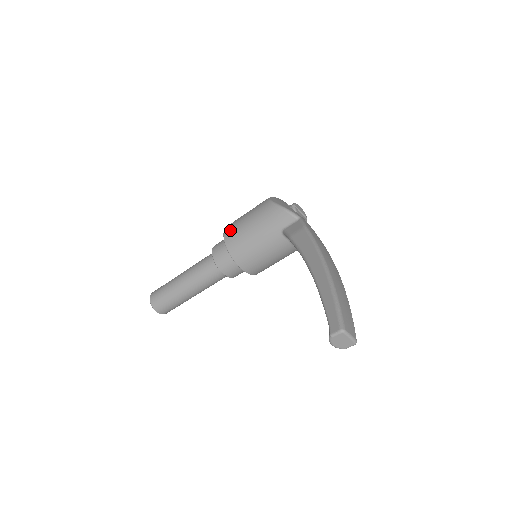
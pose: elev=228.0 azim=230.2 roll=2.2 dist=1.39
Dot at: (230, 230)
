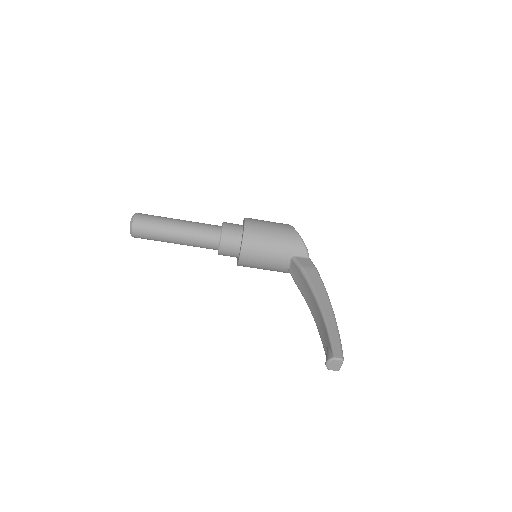
Dot at: (253, 225)
